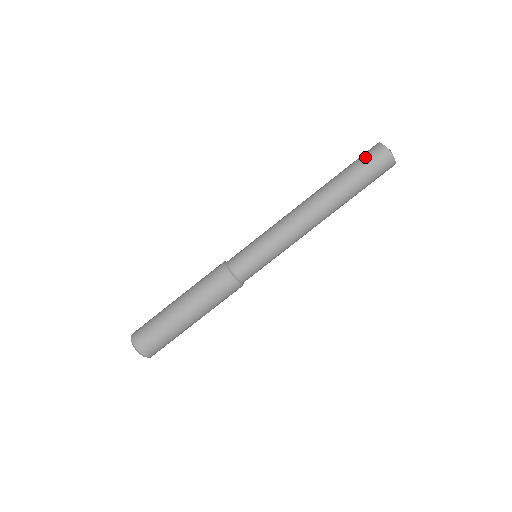
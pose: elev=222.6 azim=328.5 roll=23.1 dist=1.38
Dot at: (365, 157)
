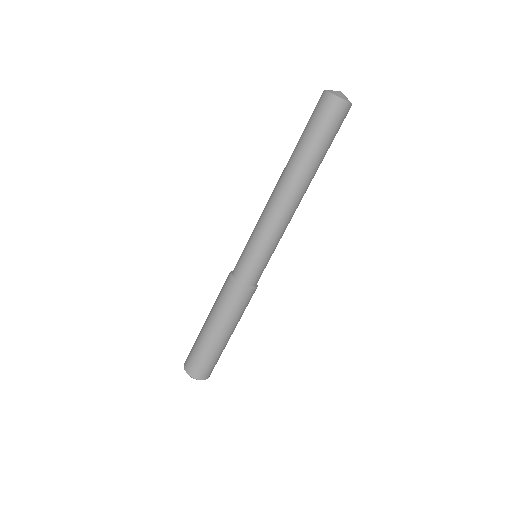
Dot at: occluded
